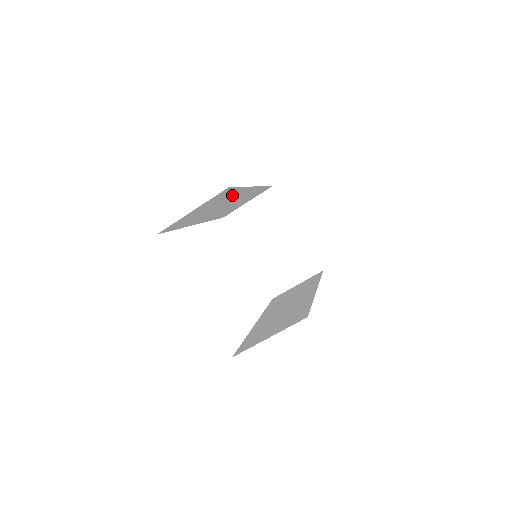
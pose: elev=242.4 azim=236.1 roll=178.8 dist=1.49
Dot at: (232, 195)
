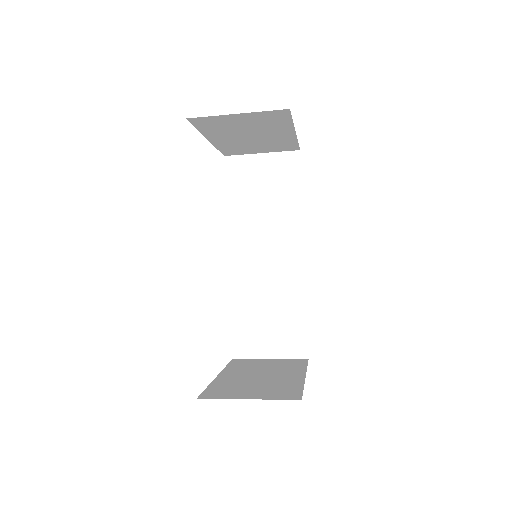
Dot at: occluded
